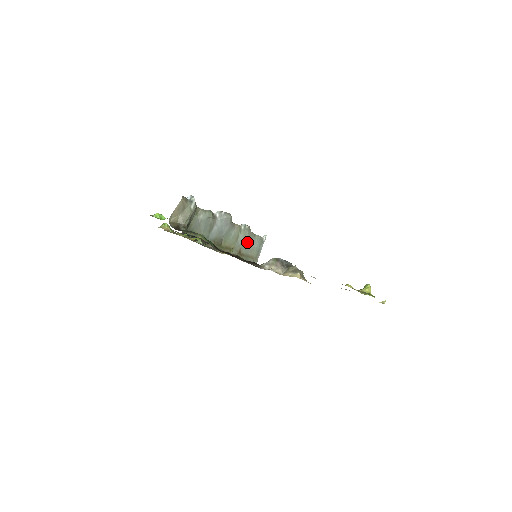
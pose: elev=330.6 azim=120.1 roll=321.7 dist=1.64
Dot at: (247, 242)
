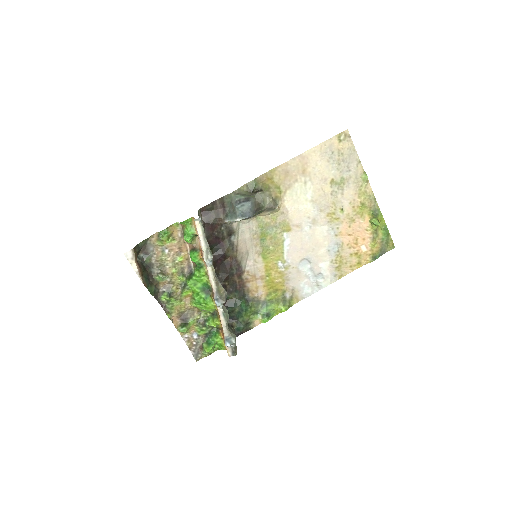
Dot at: occluded
